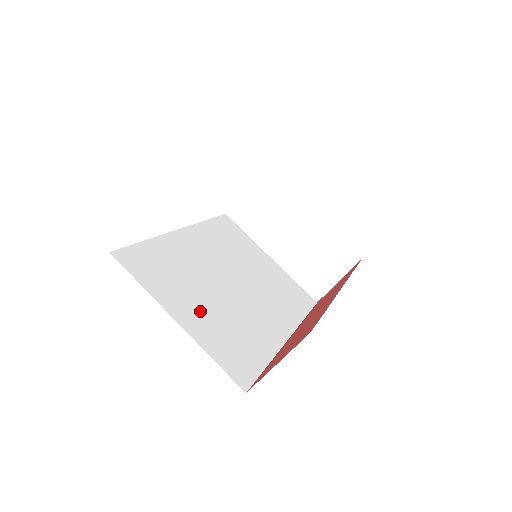
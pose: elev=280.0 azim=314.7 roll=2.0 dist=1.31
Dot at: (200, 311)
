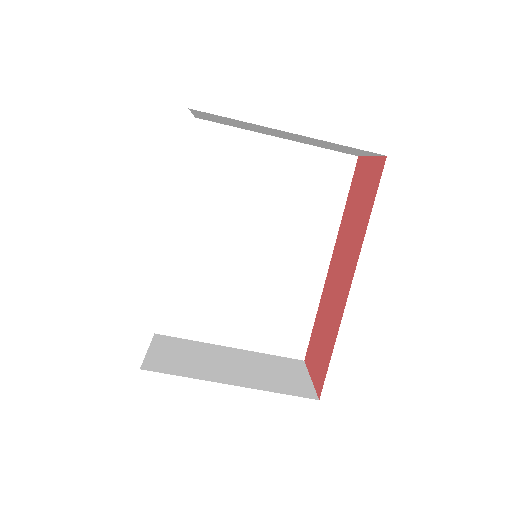
Dot at: (242, 319)
